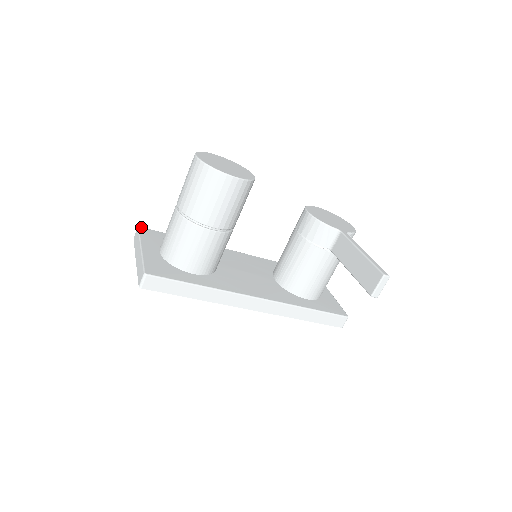
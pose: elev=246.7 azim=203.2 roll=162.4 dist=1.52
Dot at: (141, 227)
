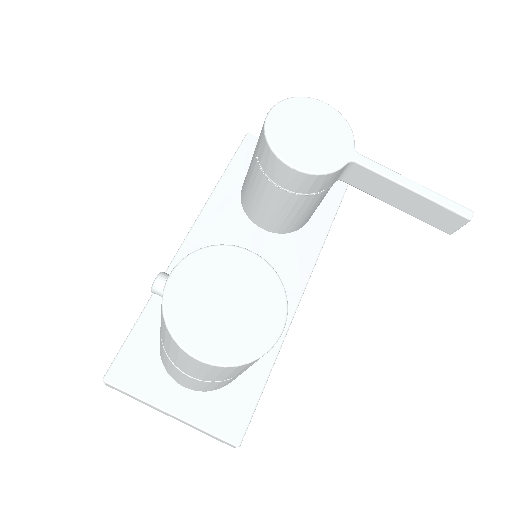
Dot at: (106, 377)
